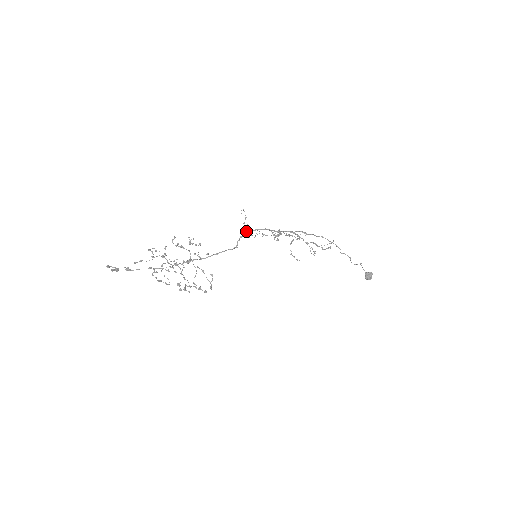
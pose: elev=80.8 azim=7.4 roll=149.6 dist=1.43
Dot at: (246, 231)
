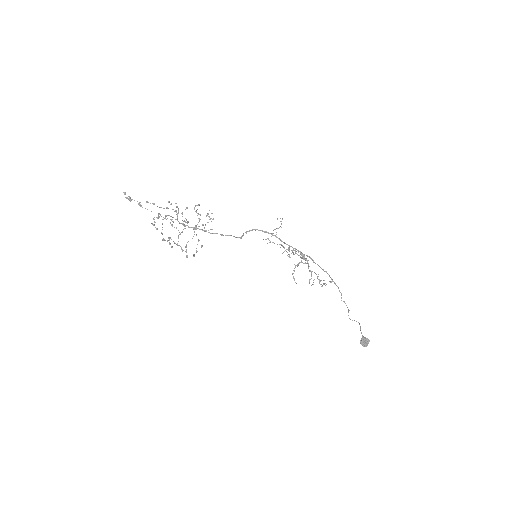
Dot at: (271, 236)
